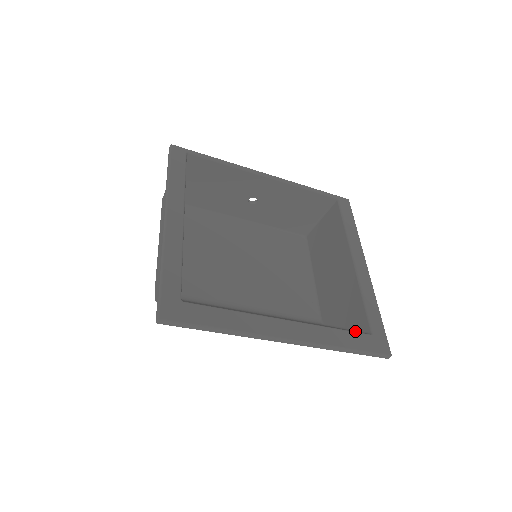
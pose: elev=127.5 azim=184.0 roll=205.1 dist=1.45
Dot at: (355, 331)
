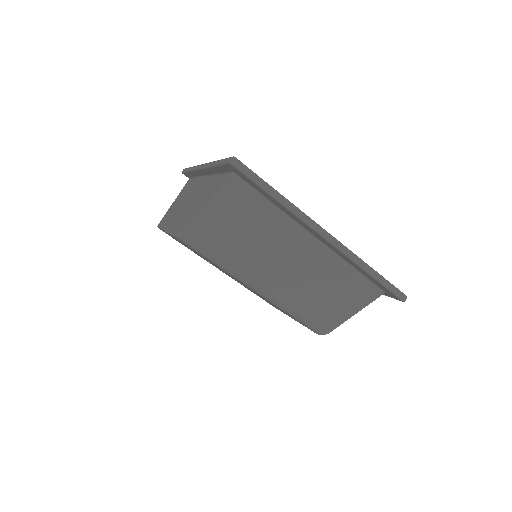
Dot at: occluded
